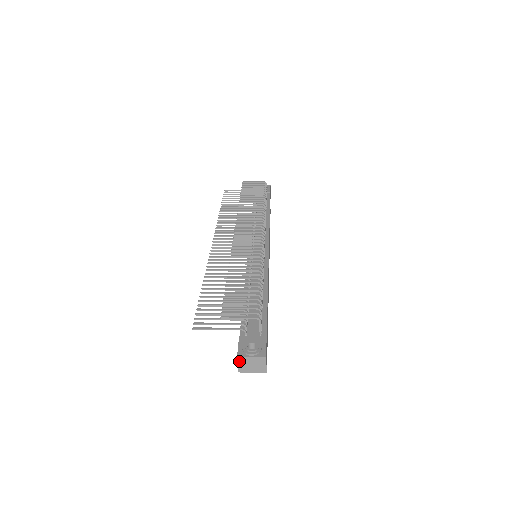
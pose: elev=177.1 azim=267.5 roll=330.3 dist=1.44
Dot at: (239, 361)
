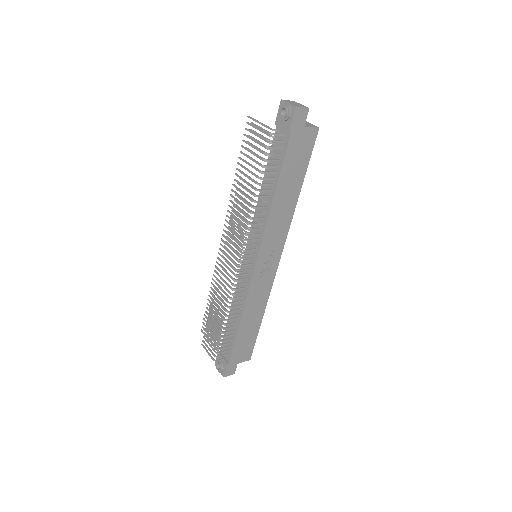
Dot at: occluded
